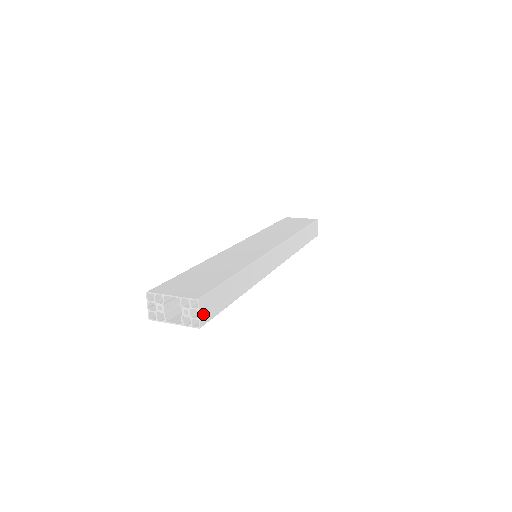
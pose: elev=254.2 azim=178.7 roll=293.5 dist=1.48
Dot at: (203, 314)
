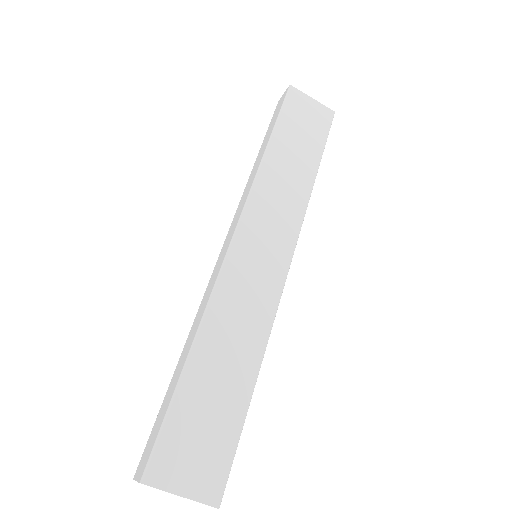
Dot at: occluded
